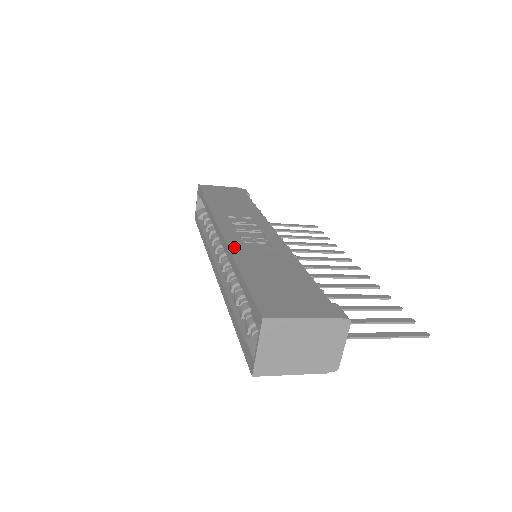
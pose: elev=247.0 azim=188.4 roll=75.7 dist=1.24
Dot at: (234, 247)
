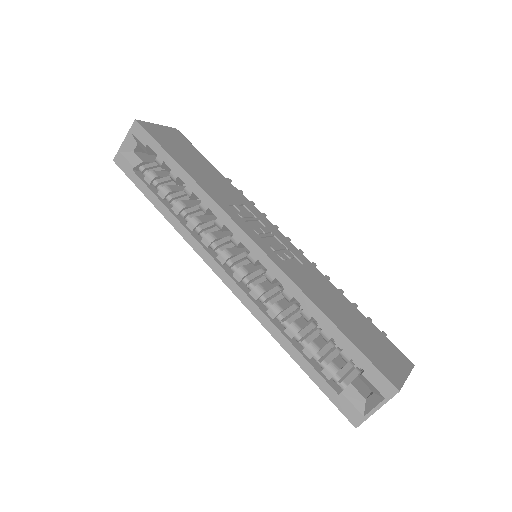
Dot at: (290, 274)
